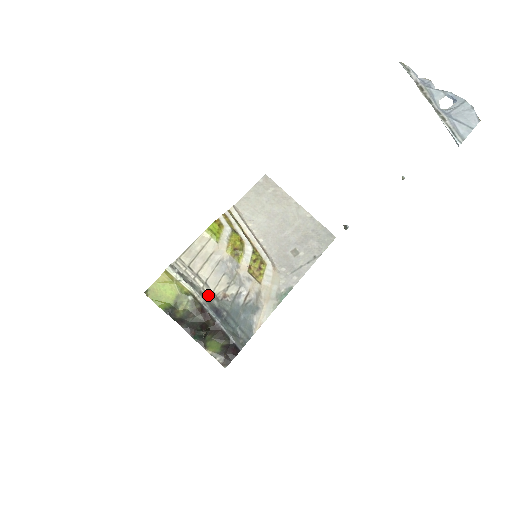
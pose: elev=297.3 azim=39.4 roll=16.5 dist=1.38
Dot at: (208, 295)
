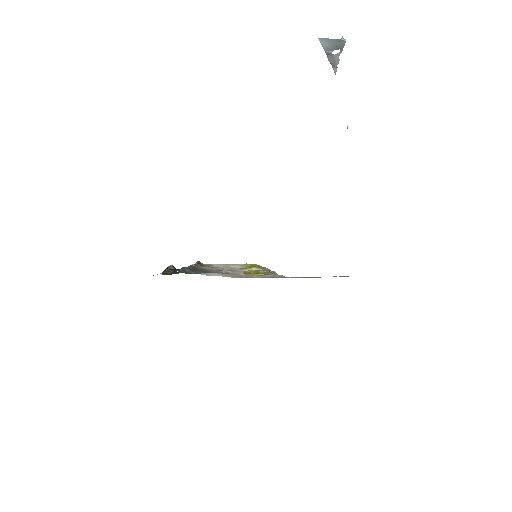
Dot at: (201, 268)
